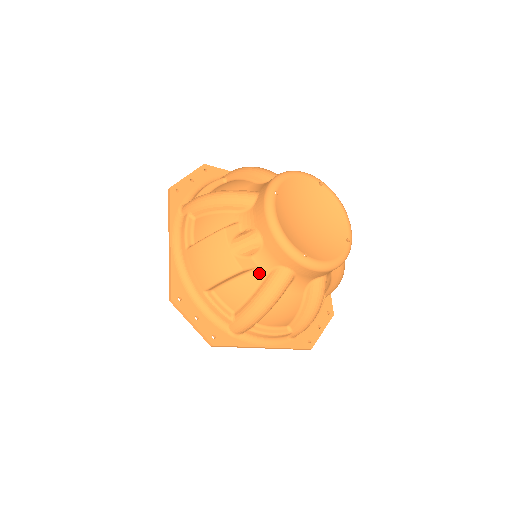
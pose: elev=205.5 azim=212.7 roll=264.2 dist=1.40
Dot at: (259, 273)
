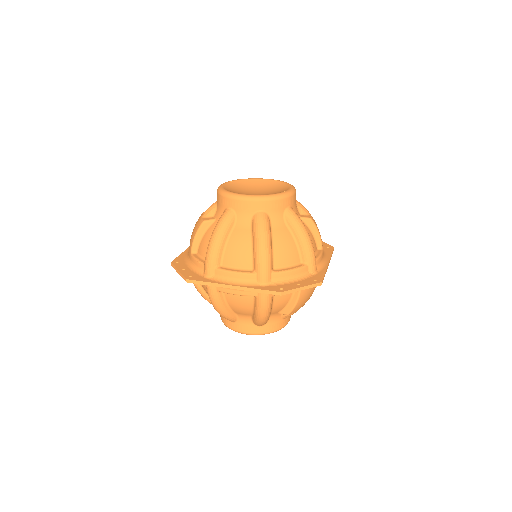
Dot at: (216, 223)
